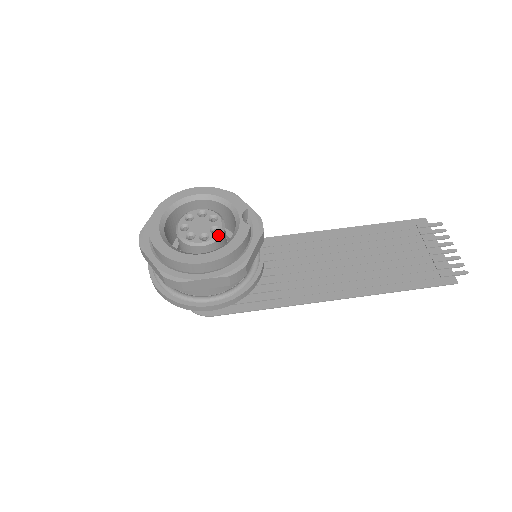
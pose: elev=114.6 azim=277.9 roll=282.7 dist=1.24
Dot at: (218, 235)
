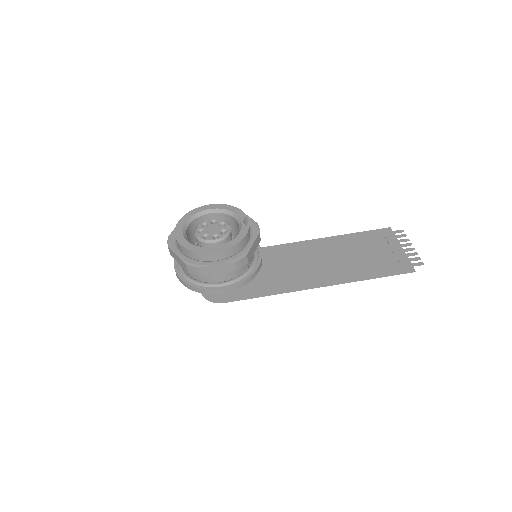
Dot at: (226, 235)
